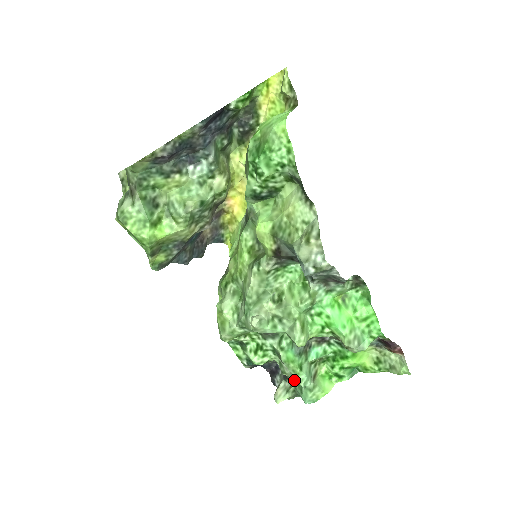
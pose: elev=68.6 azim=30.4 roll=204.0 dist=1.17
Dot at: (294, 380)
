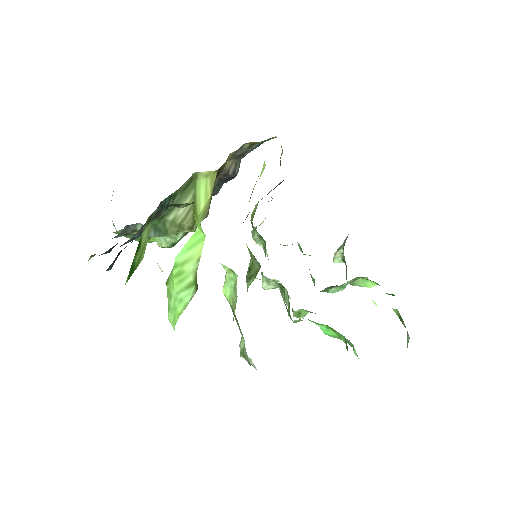
Dot at: (345, 262)
